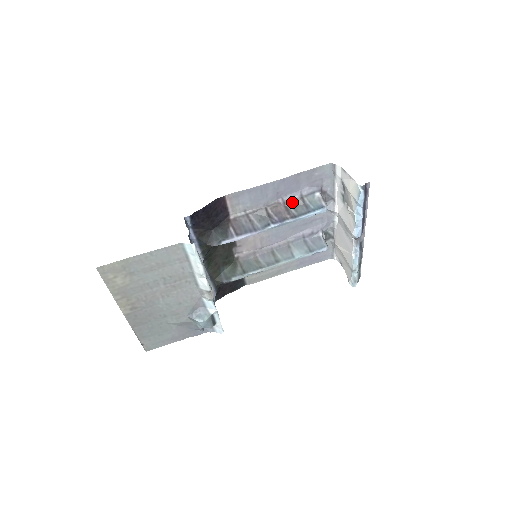
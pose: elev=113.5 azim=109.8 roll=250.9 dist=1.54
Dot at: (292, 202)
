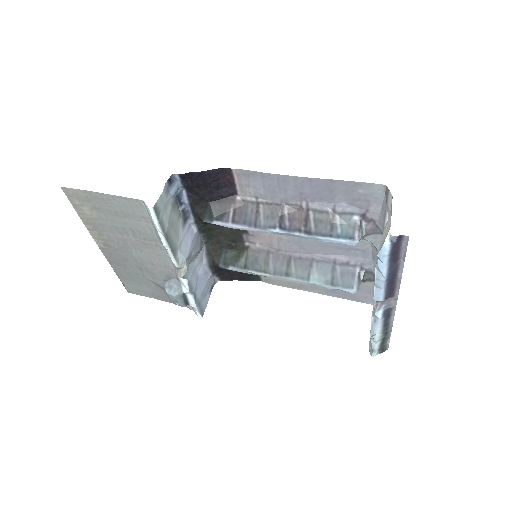
Dot at: (318, 213)
